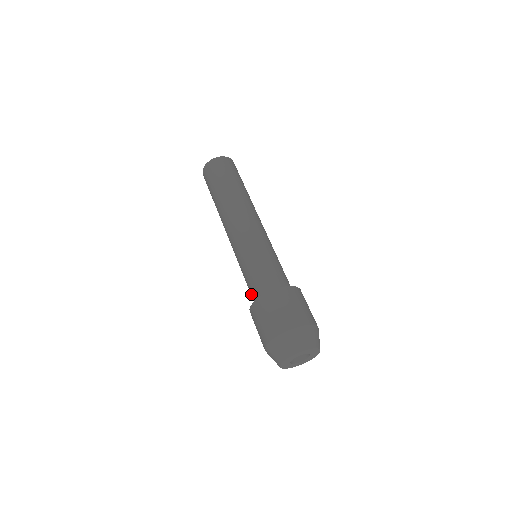
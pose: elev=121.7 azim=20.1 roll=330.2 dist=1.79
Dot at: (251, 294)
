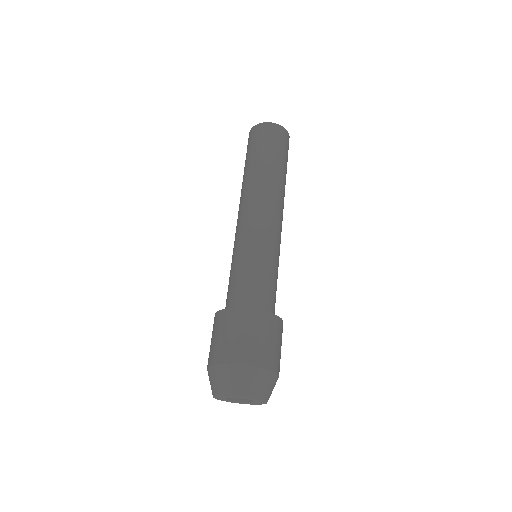
Dot at: (229, 294)
